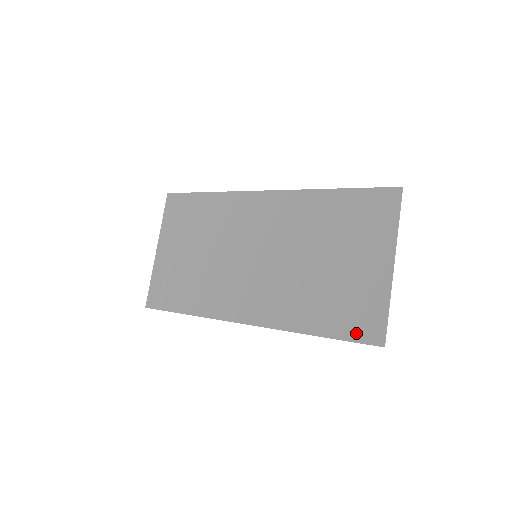
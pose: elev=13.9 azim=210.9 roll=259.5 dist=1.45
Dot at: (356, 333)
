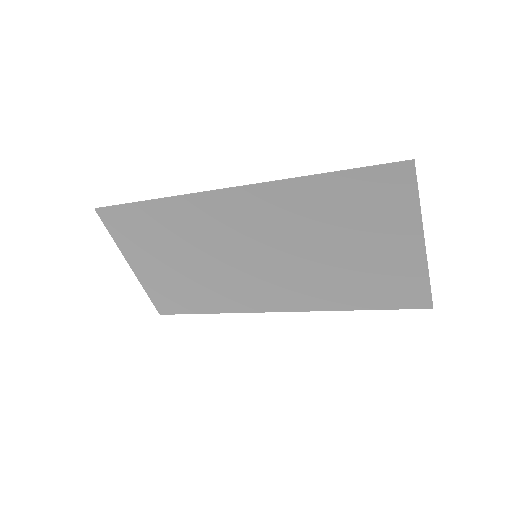
Dot at: (400, 303)
